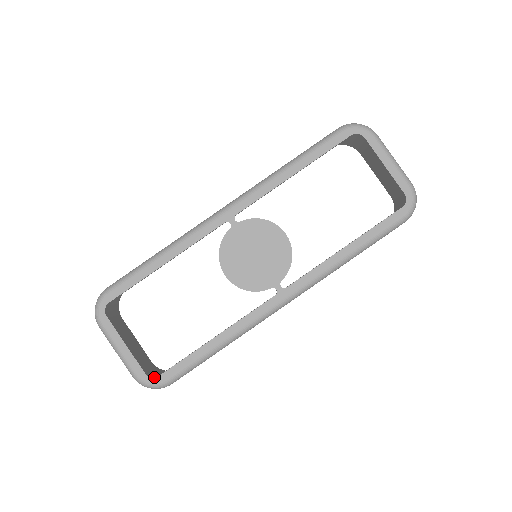
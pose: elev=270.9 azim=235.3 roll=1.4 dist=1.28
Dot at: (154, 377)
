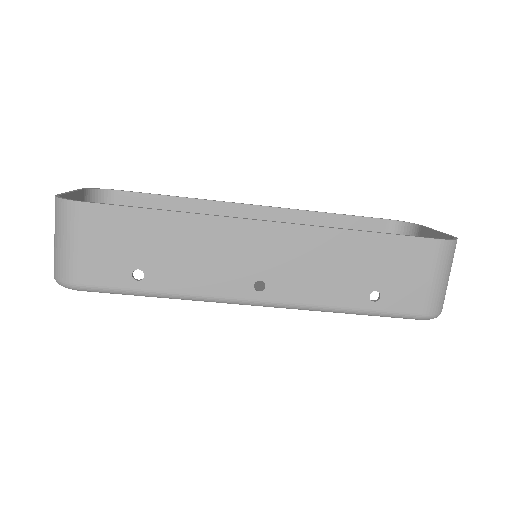
Dot at: occluded
